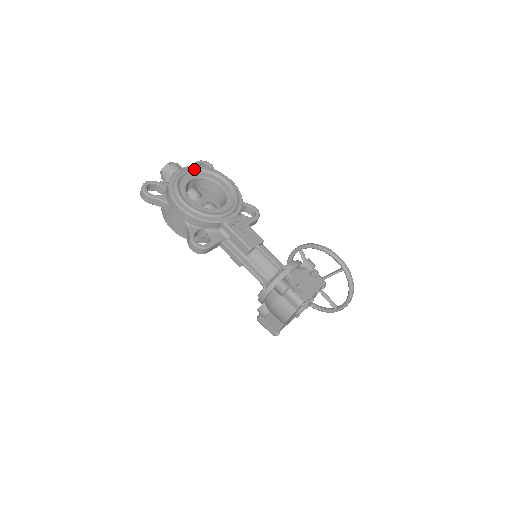
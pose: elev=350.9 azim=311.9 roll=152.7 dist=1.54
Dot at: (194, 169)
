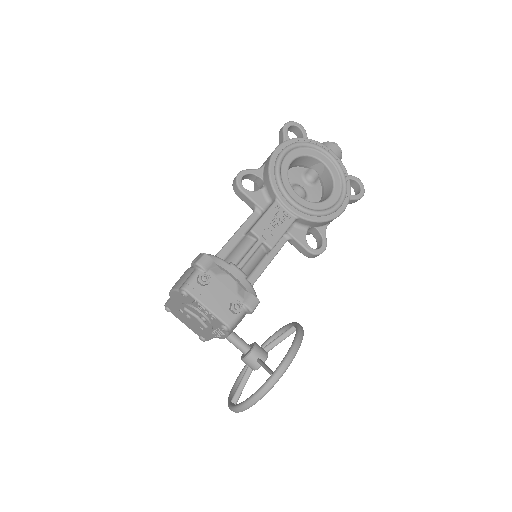
Dot at: (337, 163)
